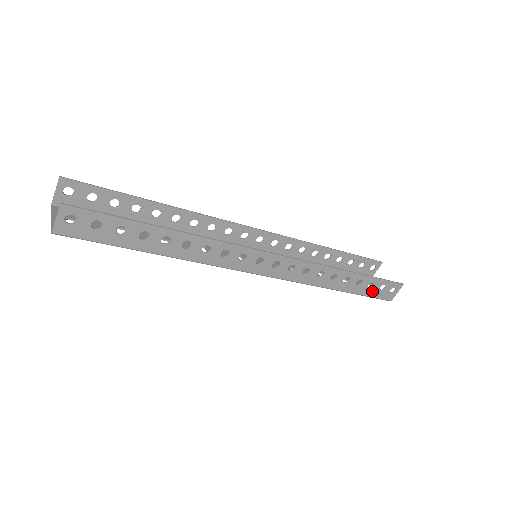
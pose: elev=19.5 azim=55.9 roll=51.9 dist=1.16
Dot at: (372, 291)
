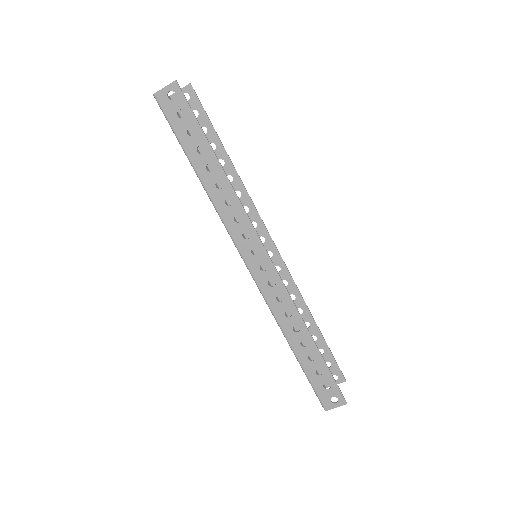
Dot at: (317, 380)
